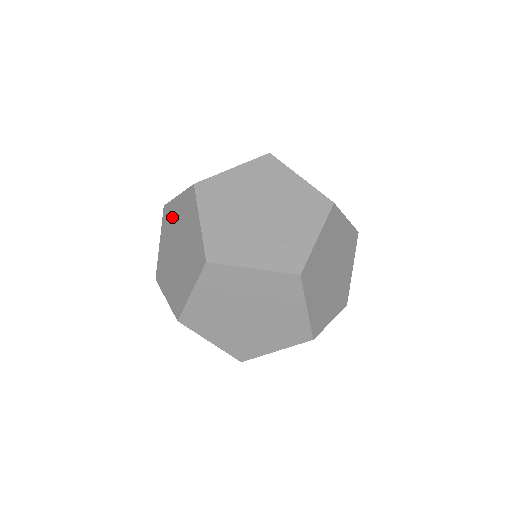
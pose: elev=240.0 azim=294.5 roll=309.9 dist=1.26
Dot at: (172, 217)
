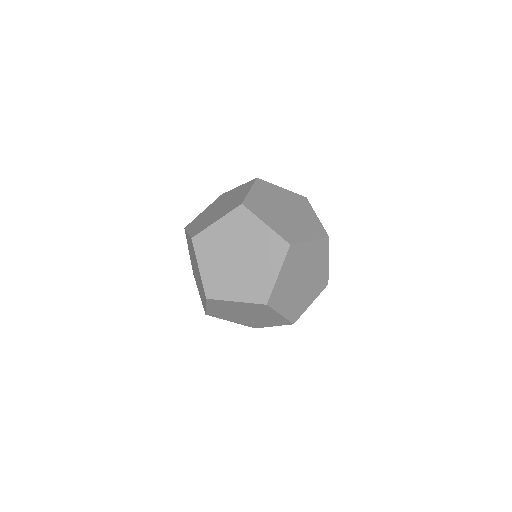
Dot at: (195, 259)
